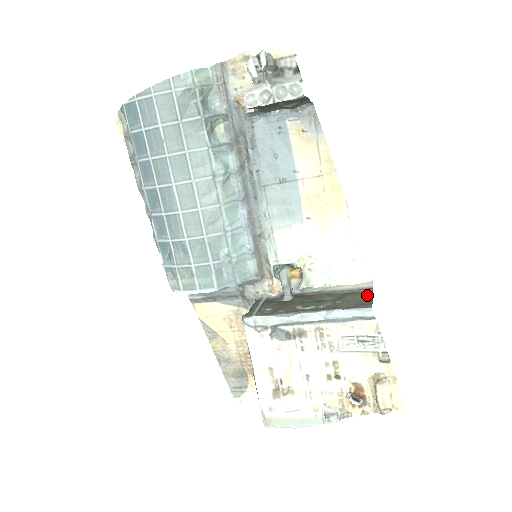
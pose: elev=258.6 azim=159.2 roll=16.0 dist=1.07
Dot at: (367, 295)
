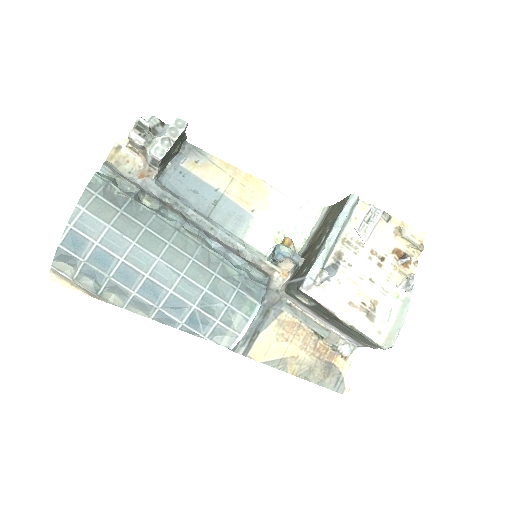
Dot at: (335, 206)
